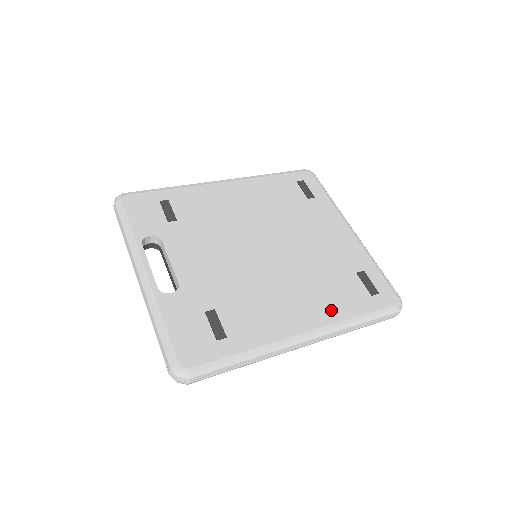
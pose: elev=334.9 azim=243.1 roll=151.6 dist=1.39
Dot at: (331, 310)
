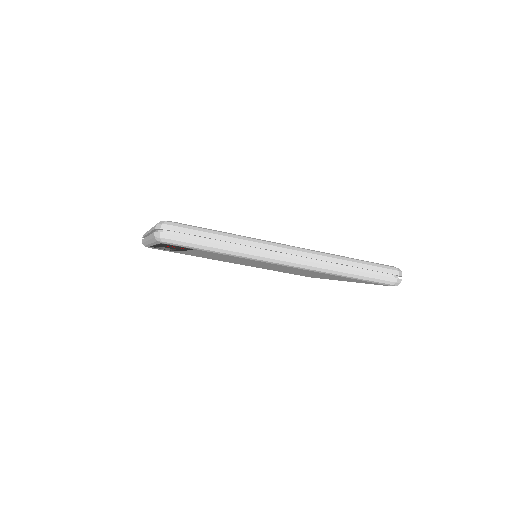
Dot at: occluded
